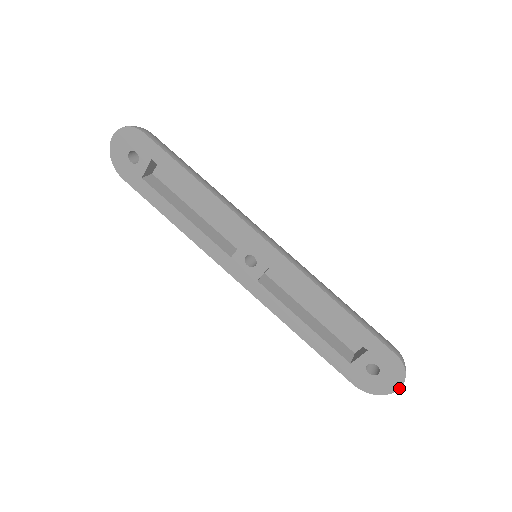
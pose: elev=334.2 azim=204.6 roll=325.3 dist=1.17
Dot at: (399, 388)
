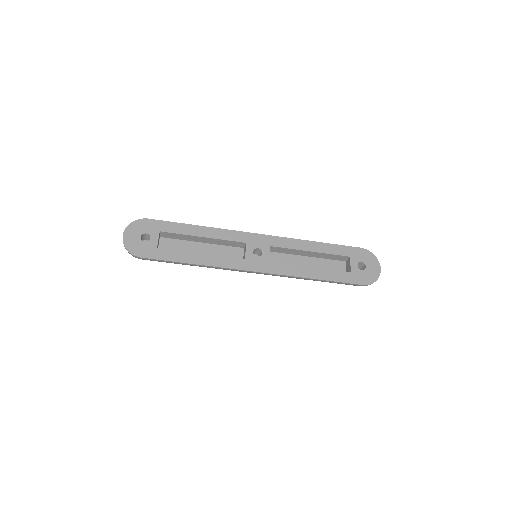
Dot at: (380, 266)
